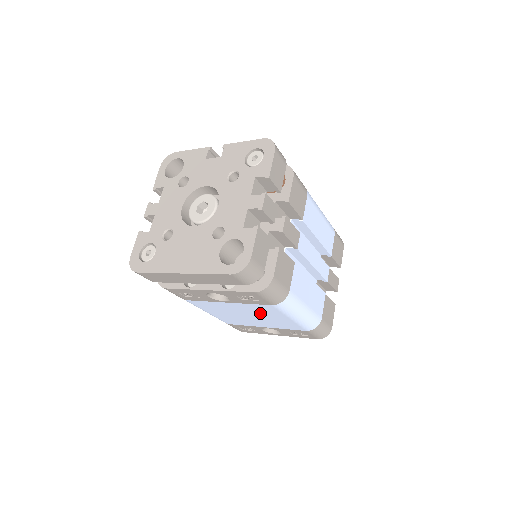
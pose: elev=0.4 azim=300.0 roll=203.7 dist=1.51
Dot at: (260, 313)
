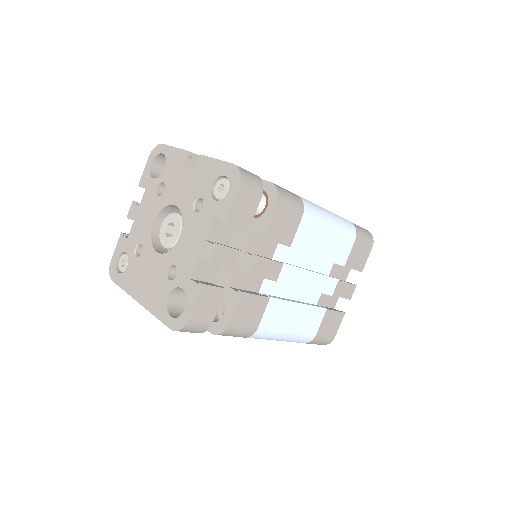
Dot at: occluded
